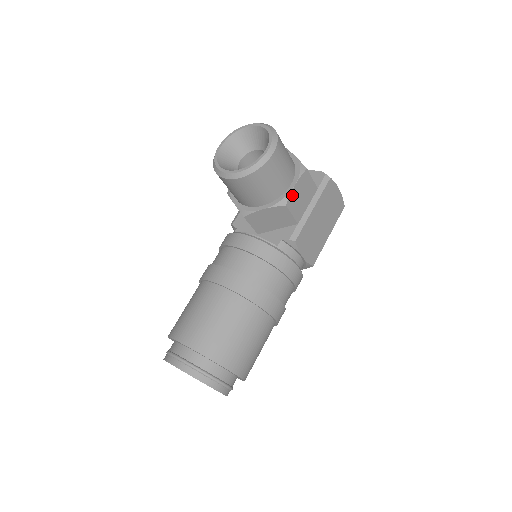
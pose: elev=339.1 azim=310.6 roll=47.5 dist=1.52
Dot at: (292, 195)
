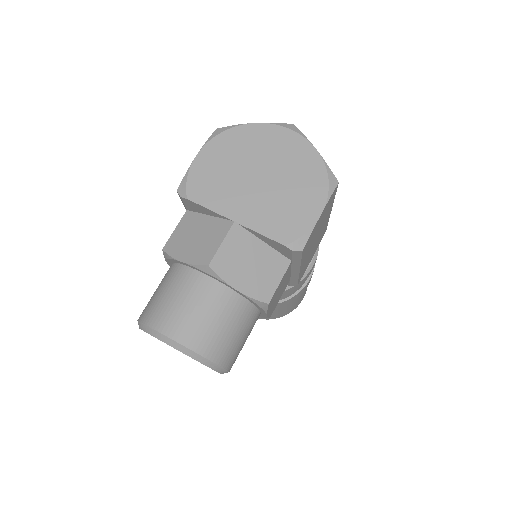
Dot at: (270, 313)
